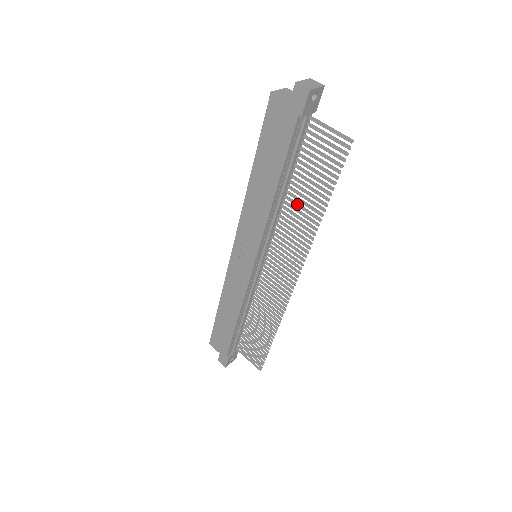
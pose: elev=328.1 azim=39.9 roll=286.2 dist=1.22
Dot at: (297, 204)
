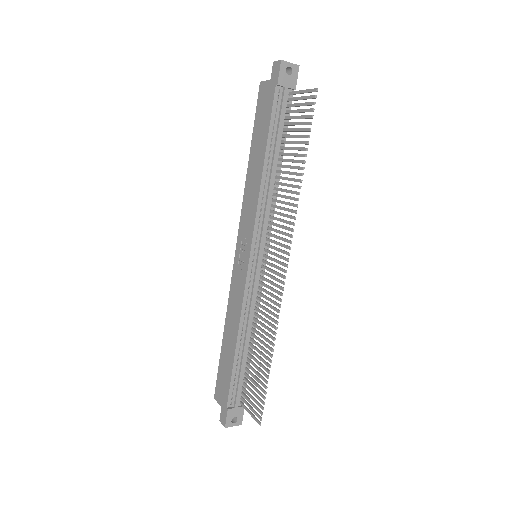
Dot at: (284, 177)
